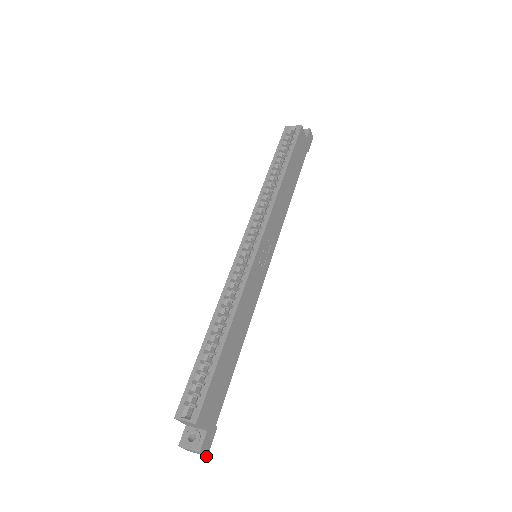
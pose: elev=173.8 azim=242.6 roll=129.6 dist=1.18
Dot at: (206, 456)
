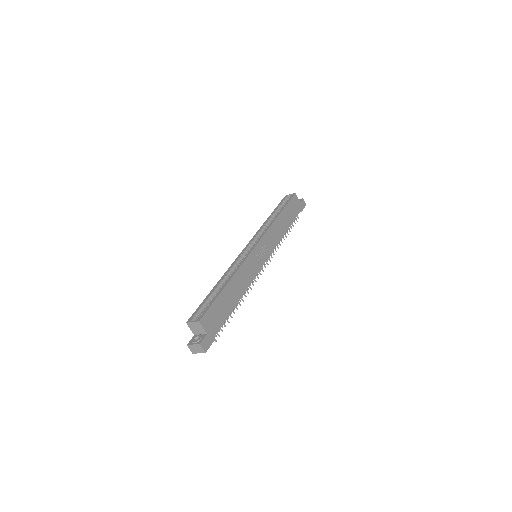
Dot at: occluded
